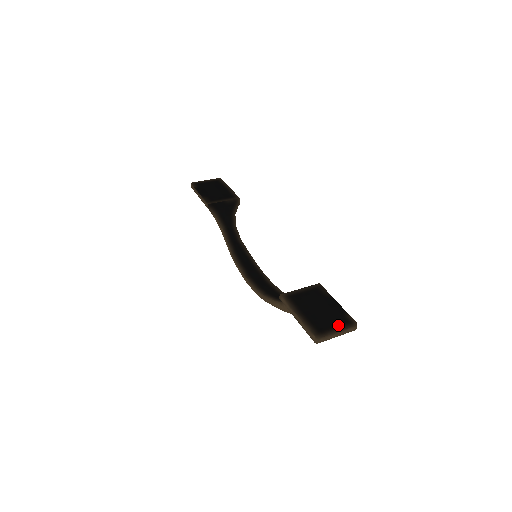
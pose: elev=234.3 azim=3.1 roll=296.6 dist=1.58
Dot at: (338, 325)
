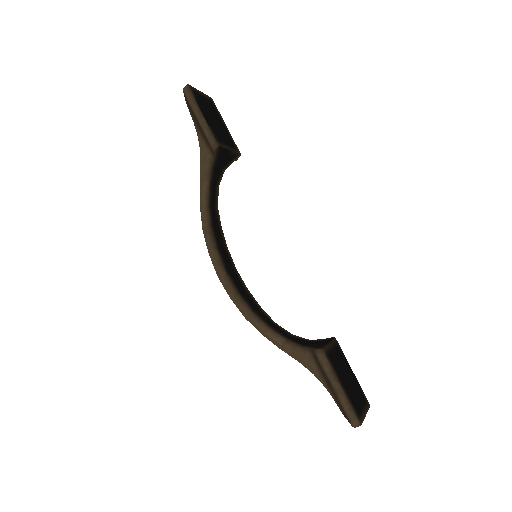
Dot at: (363, 405)
